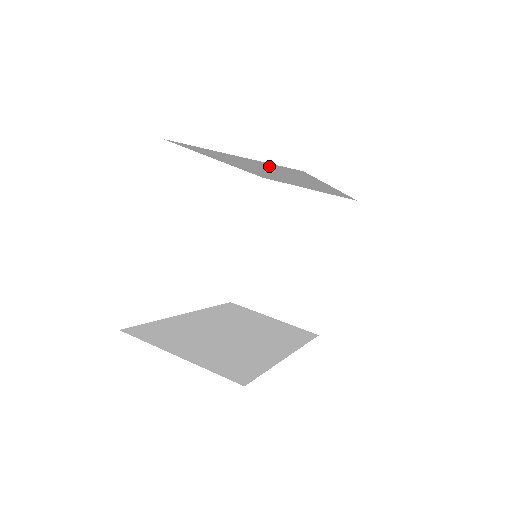
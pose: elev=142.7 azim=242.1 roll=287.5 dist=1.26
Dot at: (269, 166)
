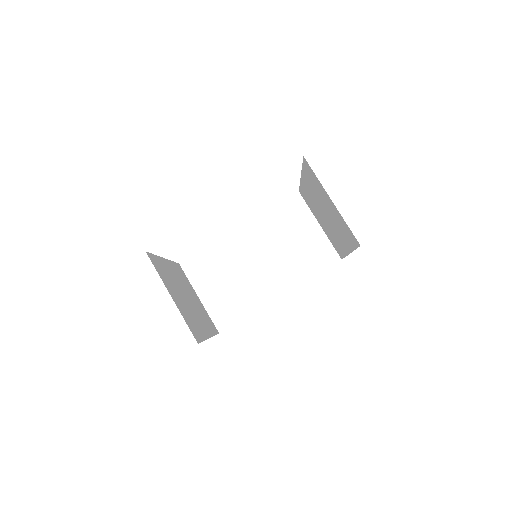
Dot at: occluded
